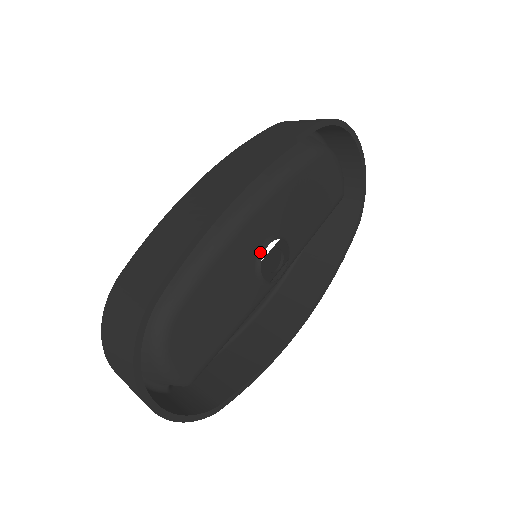
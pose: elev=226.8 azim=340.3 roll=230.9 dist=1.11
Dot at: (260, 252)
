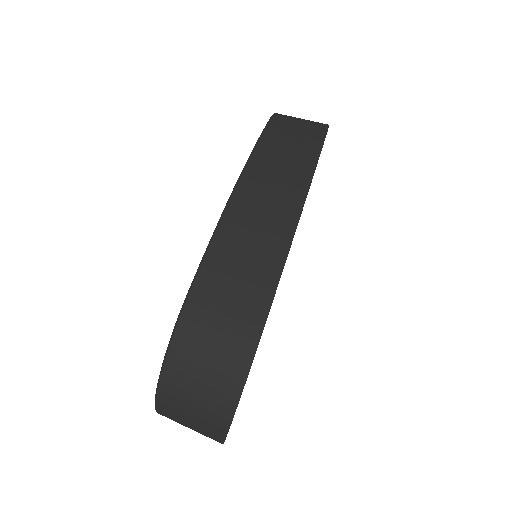
Dot at: occluded
